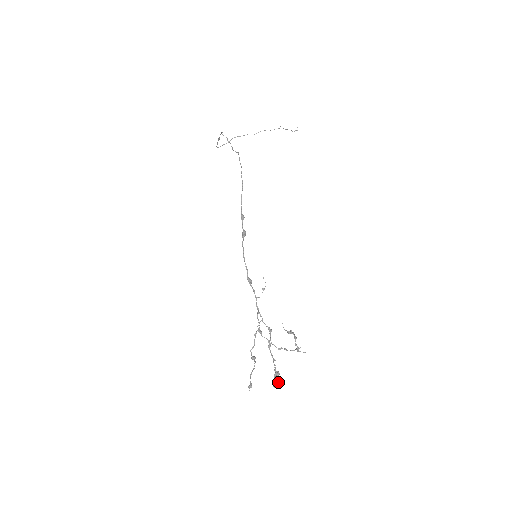
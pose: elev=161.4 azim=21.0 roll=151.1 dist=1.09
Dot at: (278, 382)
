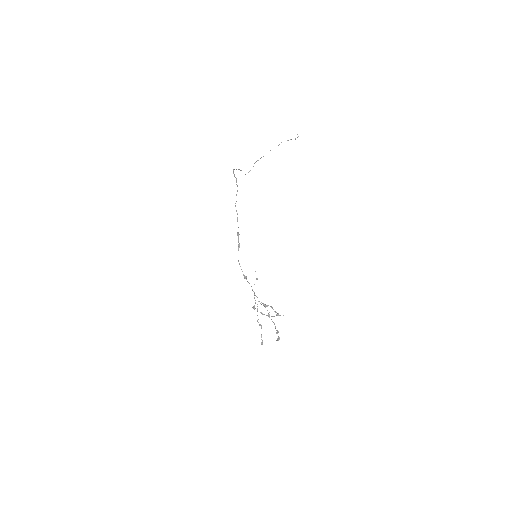
Dot at: (278, 337)
